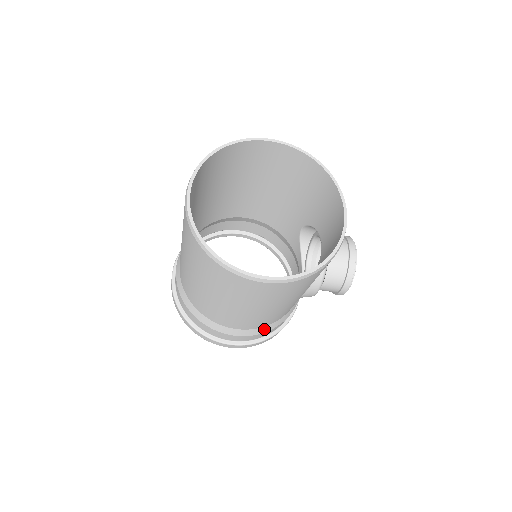
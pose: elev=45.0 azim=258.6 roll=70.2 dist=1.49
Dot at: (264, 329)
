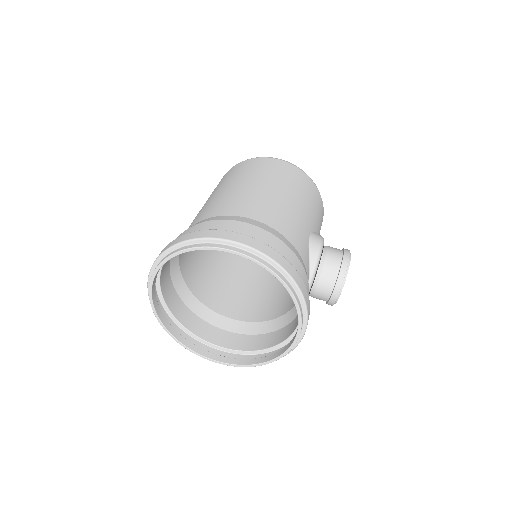
Dot at: (280, 237)
